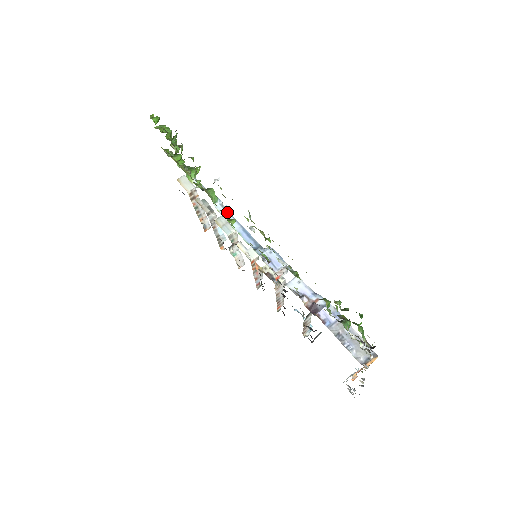
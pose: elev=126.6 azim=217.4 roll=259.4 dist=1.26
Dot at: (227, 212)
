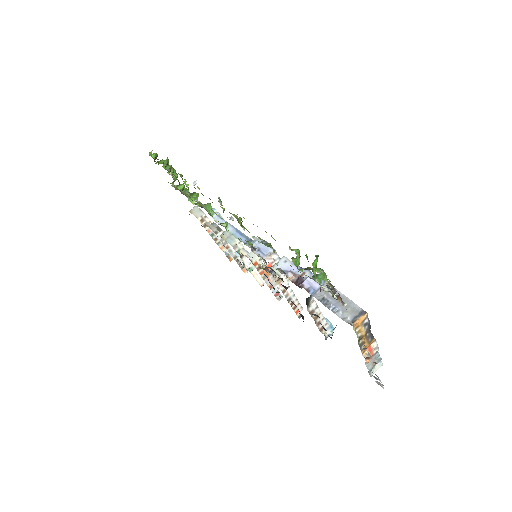
Dot at: (223, 220)
